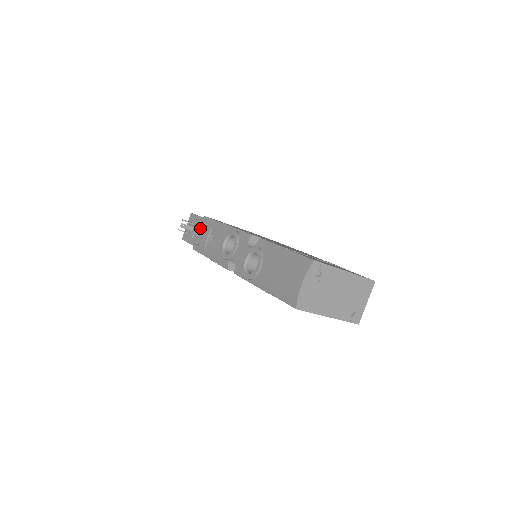
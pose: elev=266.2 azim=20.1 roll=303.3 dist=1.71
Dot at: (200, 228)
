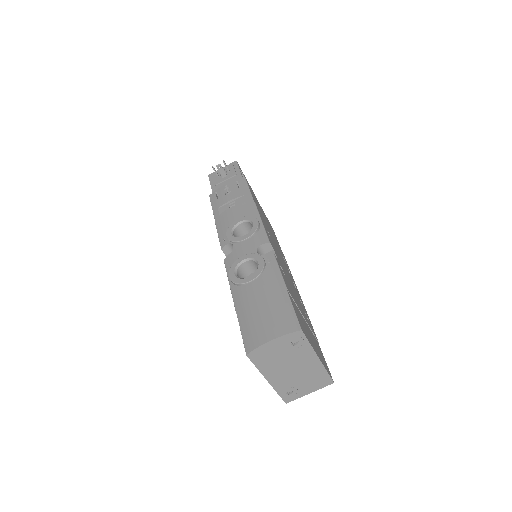
Dot at: (232, 185)
